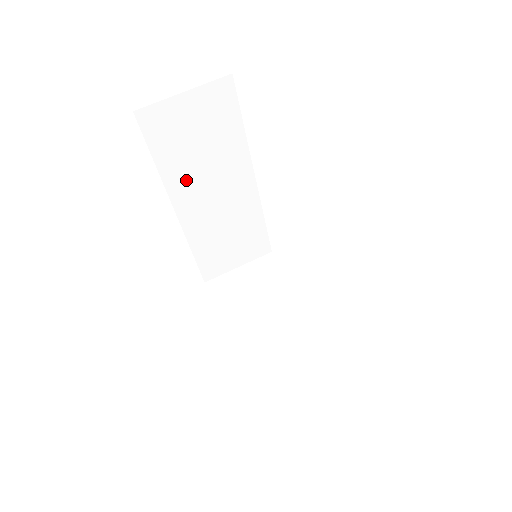
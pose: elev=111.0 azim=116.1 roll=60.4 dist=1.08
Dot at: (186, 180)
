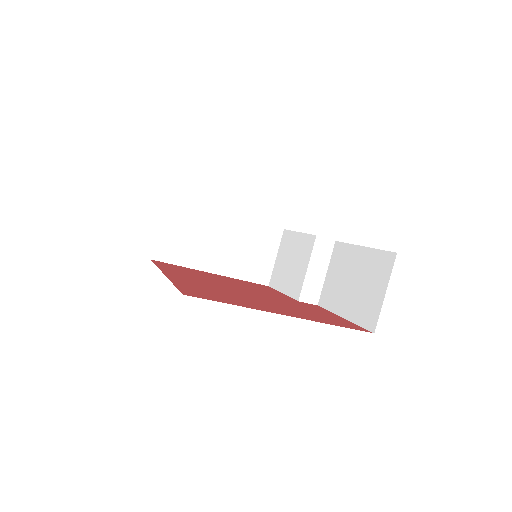
Dot at: occluded
